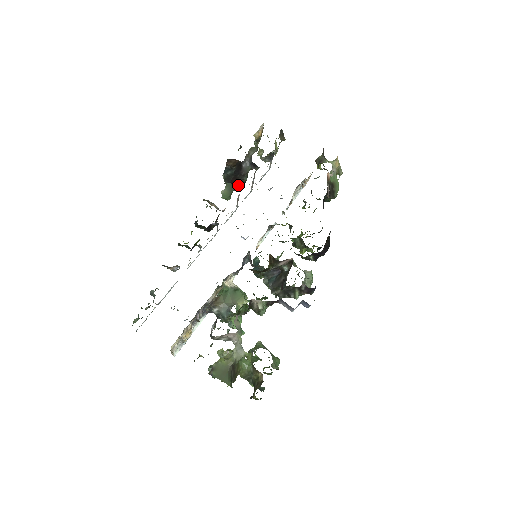
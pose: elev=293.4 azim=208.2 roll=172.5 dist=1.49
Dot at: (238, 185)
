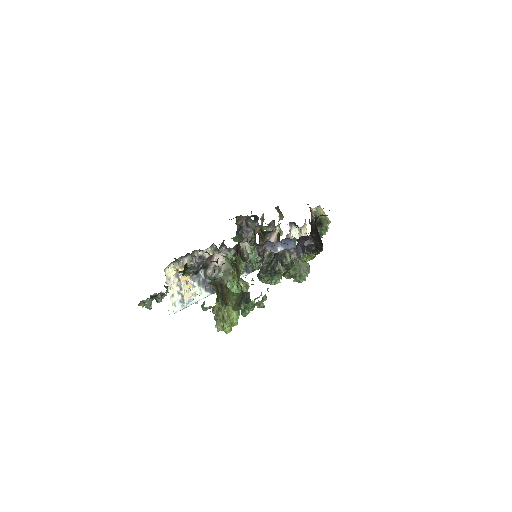
Dot at: occluded
